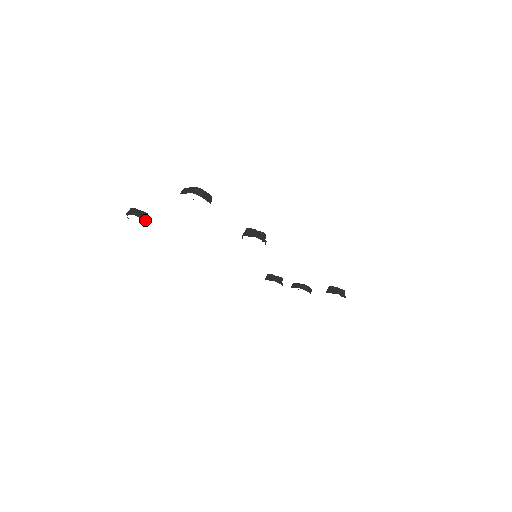
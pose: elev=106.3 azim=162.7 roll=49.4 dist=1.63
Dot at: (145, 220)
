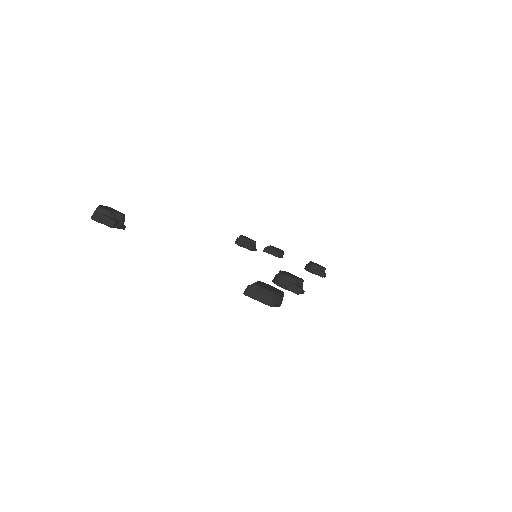
Dot at: (124, 228)
